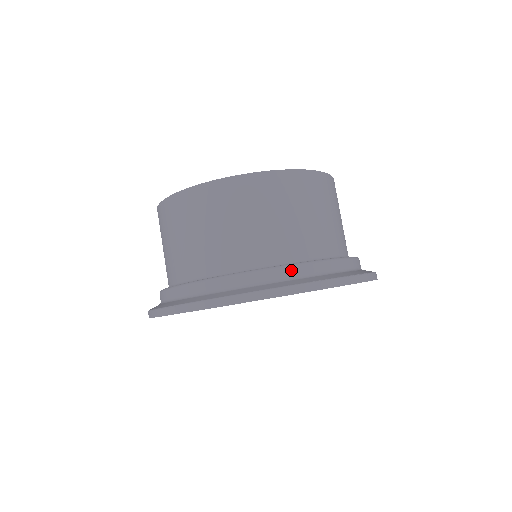
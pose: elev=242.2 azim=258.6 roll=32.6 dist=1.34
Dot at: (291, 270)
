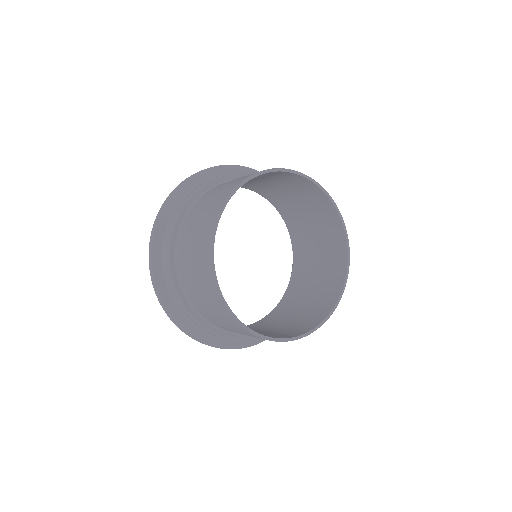
Dot at: occluded
